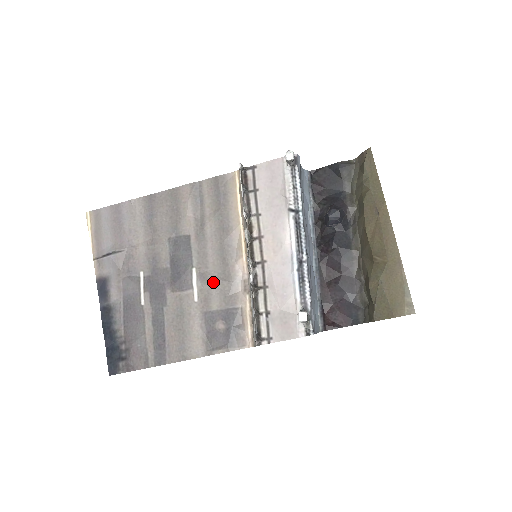
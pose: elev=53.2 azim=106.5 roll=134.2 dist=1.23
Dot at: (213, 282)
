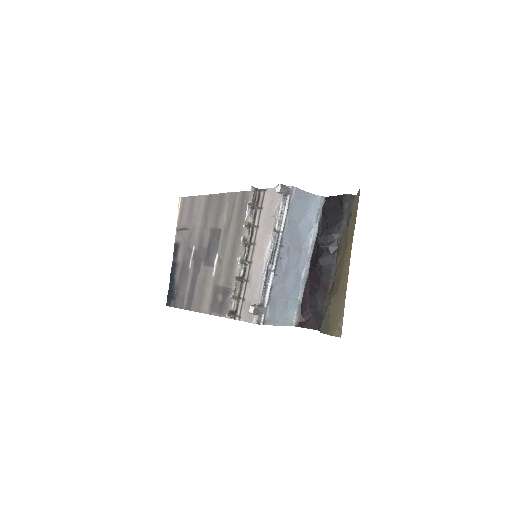
Dot at: (224, 266)
